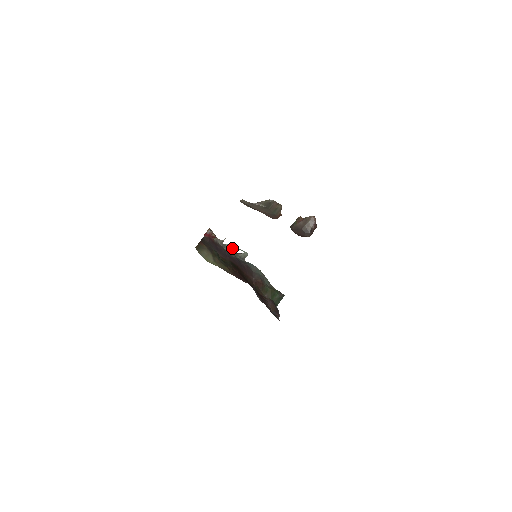
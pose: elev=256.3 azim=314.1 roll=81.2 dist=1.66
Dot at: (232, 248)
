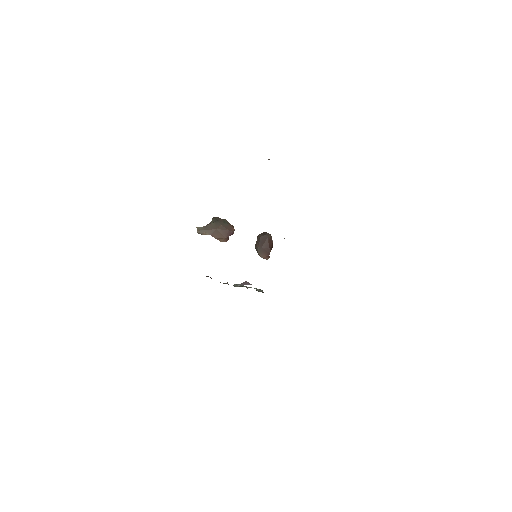
Dot at: occluded
